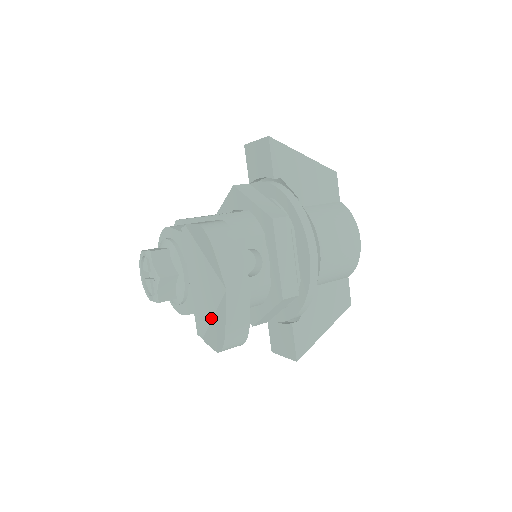
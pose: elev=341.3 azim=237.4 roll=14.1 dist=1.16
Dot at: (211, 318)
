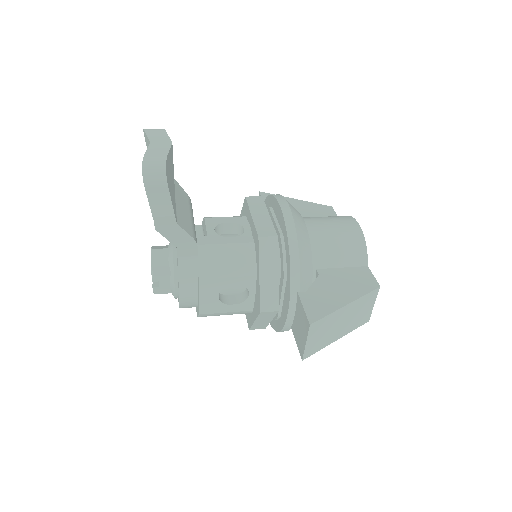
Dot at: occluded
